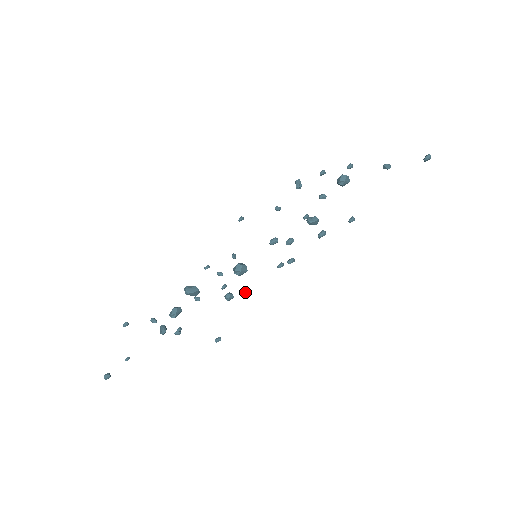
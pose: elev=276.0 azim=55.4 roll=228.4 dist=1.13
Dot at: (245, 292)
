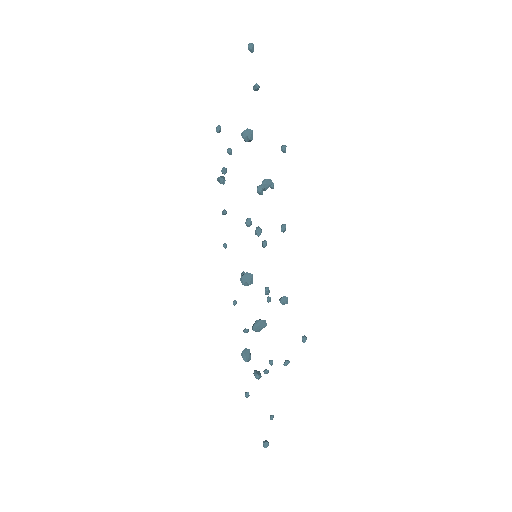
Dot at: (266, 290)
